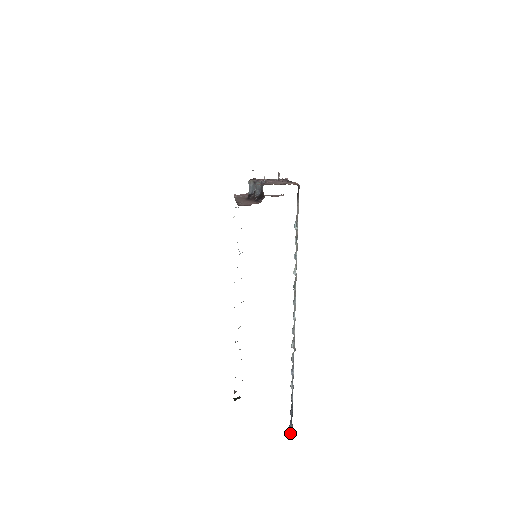
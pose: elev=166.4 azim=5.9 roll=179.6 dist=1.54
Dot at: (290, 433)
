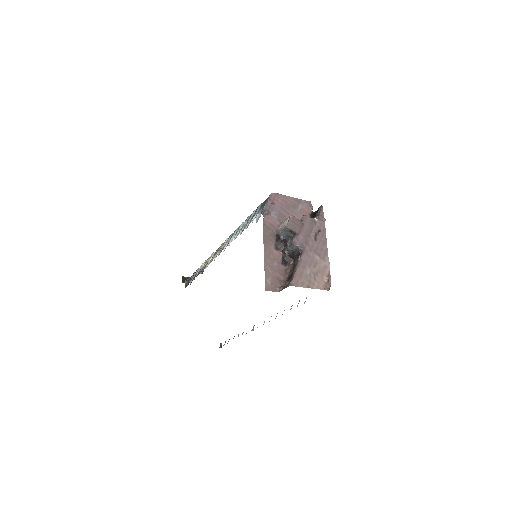
Dot at: occluded
